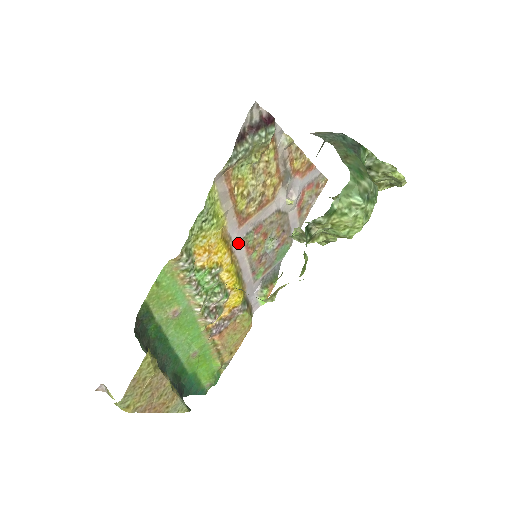
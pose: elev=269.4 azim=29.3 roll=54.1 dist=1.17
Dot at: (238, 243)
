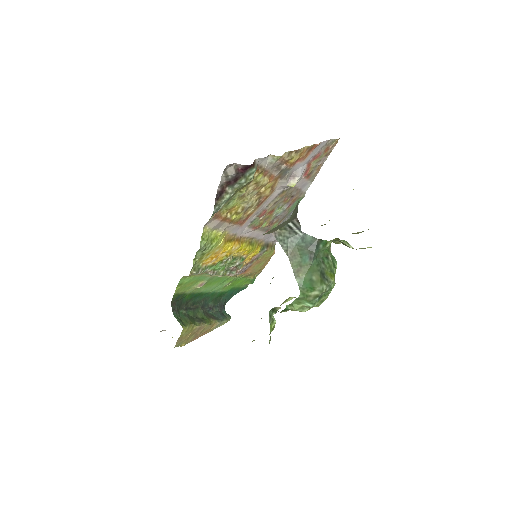
Dot at: (244, 230)
